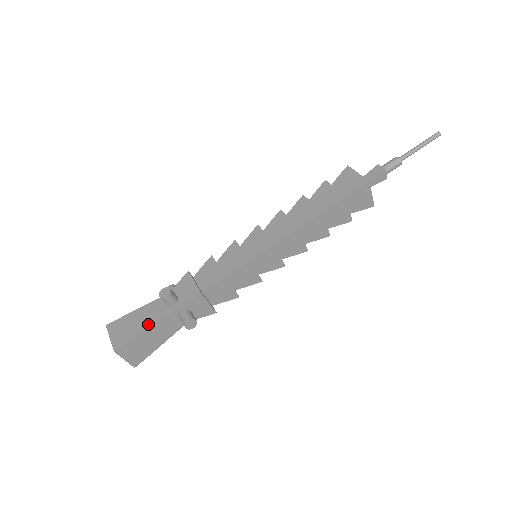
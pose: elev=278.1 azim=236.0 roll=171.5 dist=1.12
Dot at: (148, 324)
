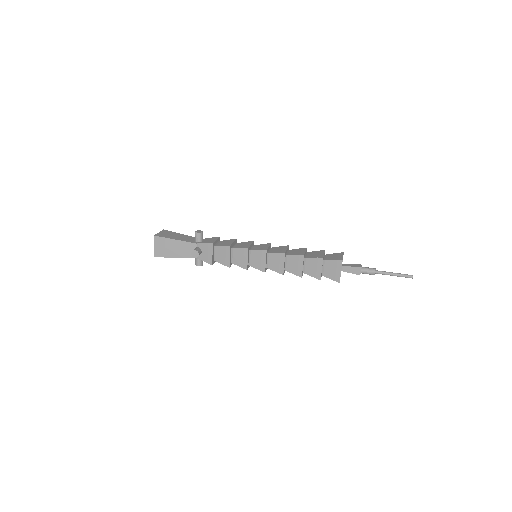
Dot at: (179, 239)
